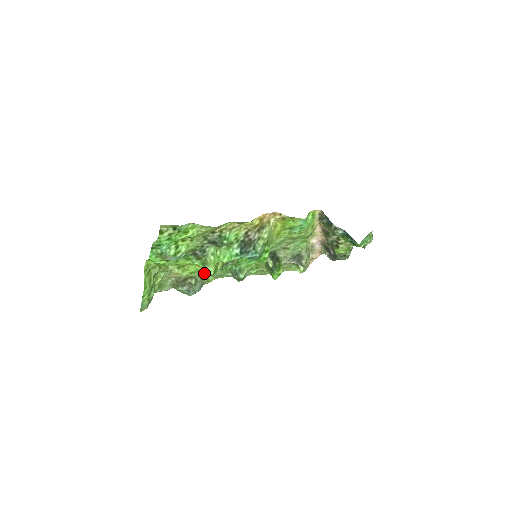
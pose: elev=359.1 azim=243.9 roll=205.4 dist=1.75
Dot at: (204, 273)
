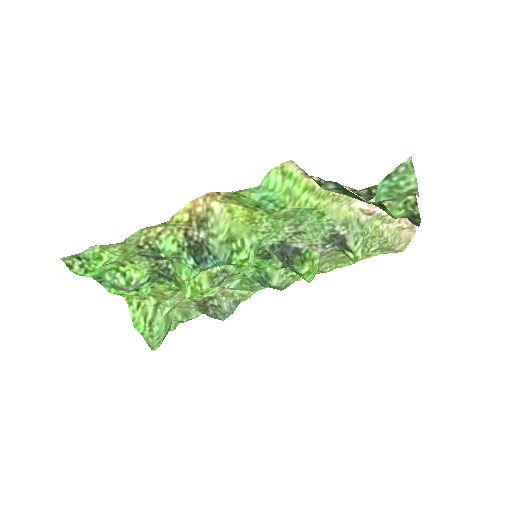
Dot at: (229, 289)
